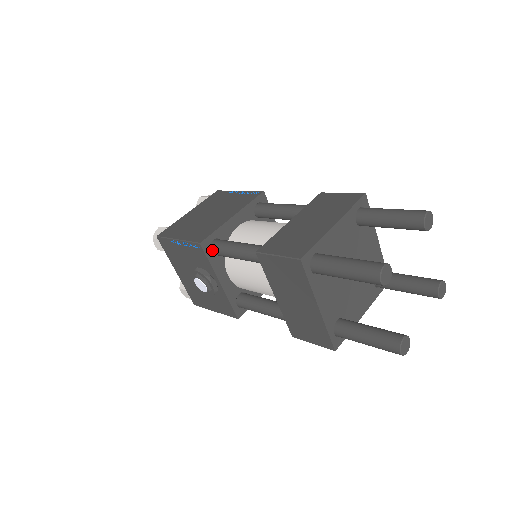
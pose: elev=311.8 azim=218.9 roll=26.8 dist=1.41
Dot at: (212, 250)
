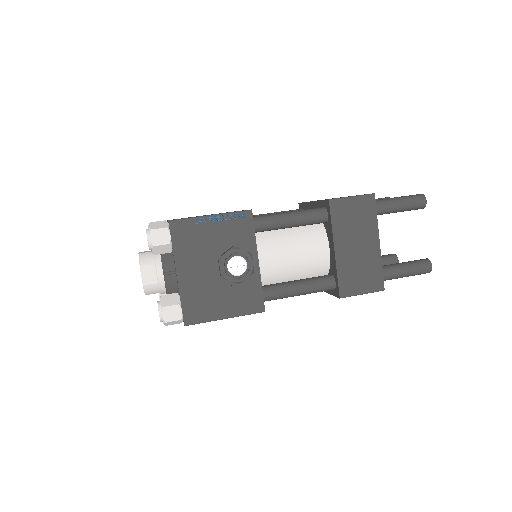
Dot at: (255, 222)
